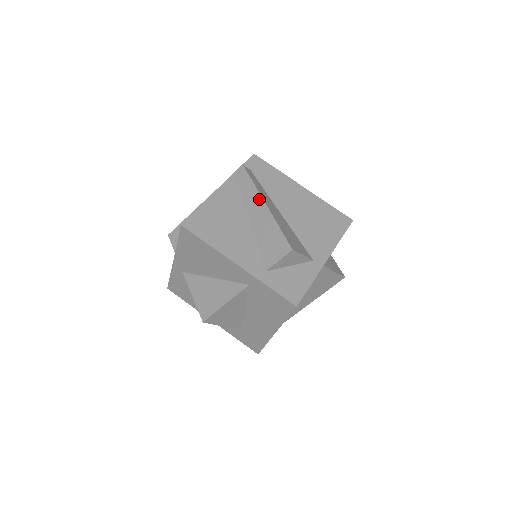
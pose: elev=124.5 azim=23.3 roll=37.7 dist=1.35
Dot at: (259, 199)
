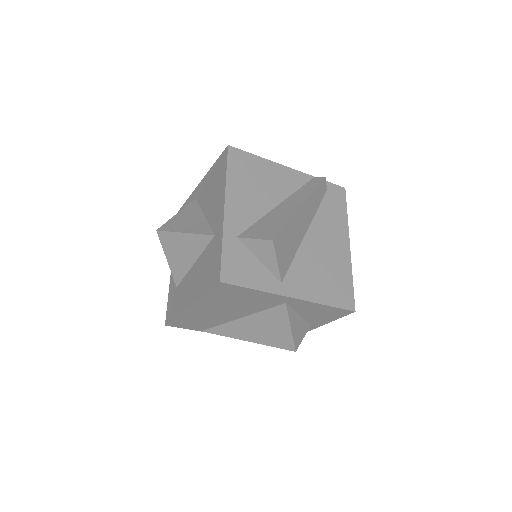
Dot at: (303, 199)
